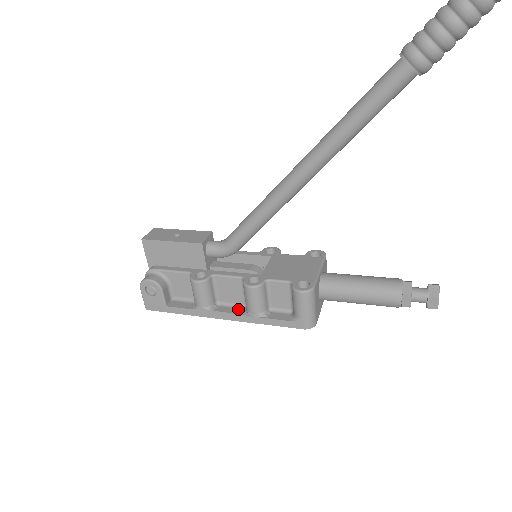
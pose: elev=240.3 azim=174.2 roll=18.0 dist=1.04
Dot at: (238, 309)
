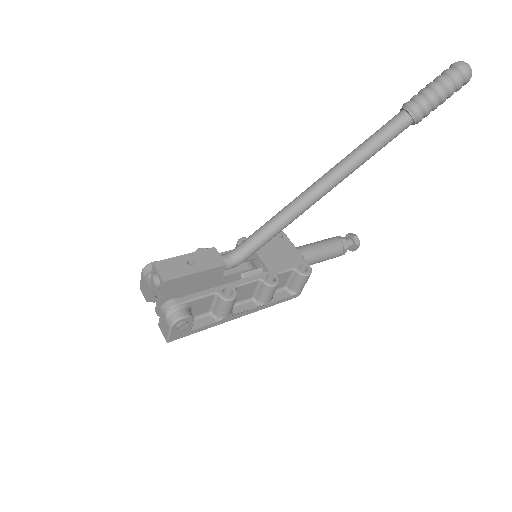
Dot at: (249, 303)
